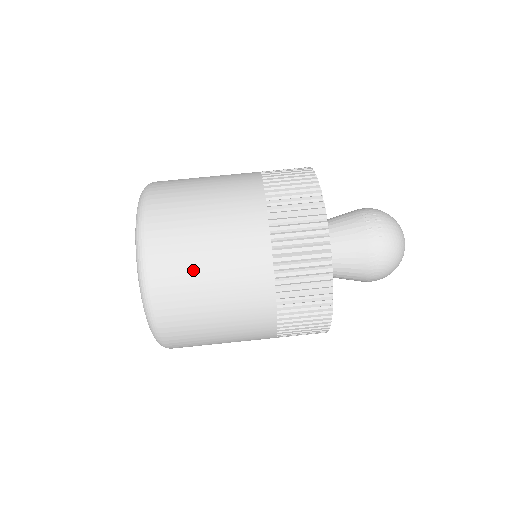
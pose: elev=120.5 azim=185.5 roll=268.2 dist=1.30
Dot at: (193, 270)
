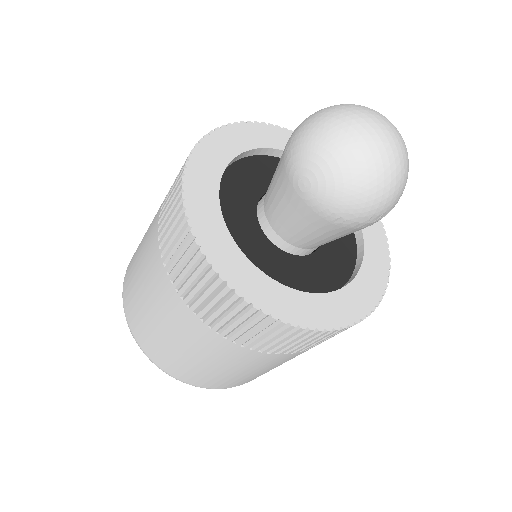
Dot at: occluded
